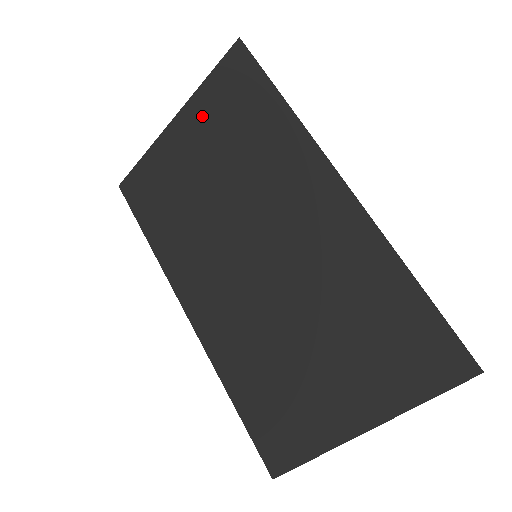
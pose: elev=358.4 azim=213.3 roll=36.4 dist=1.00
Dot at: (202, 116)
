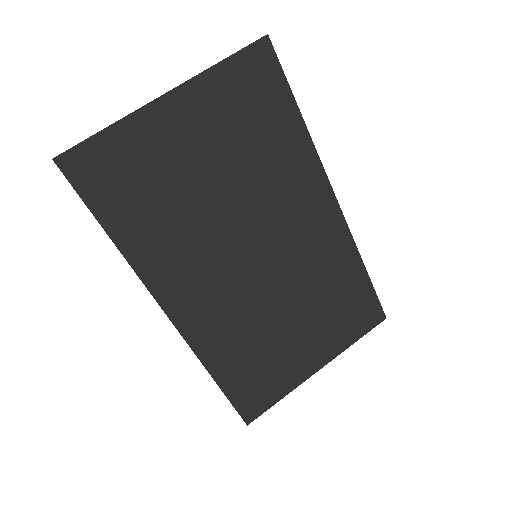
Dot at: (211, 104)
